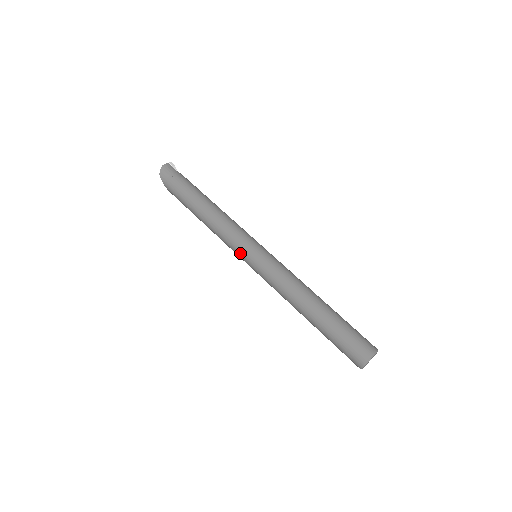
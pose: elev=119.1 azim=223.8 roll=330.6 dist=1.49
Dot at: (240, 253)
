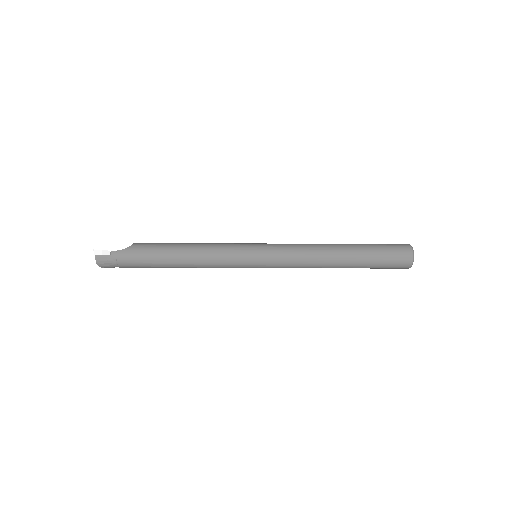
Dot at: occluded
